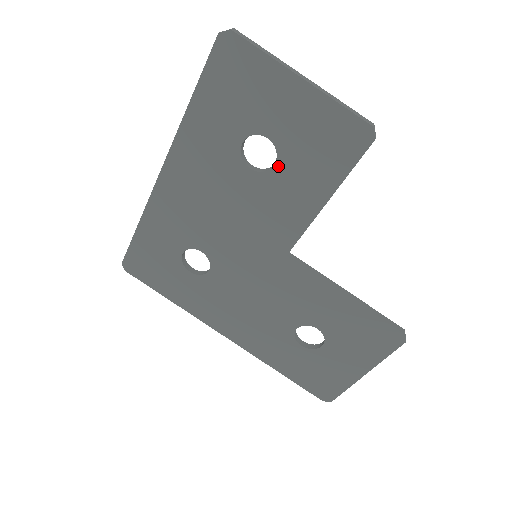
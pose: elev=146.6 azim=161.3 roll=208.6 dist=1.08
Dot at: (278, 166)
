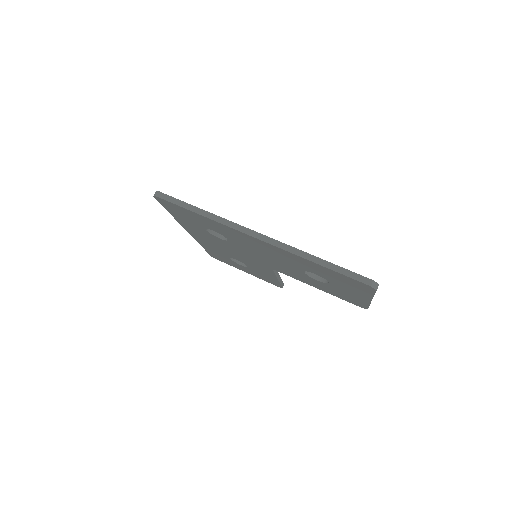
Dot at: (318, 281)
